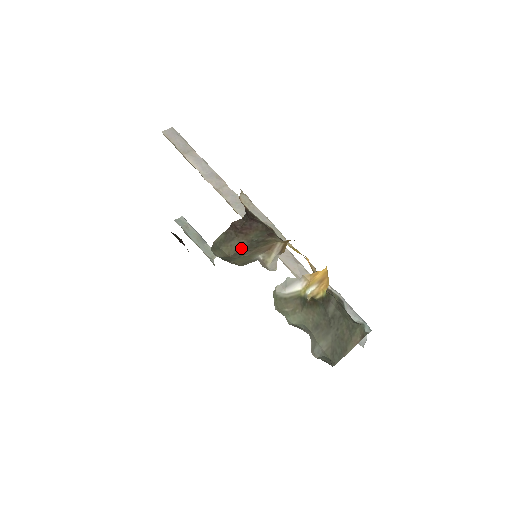
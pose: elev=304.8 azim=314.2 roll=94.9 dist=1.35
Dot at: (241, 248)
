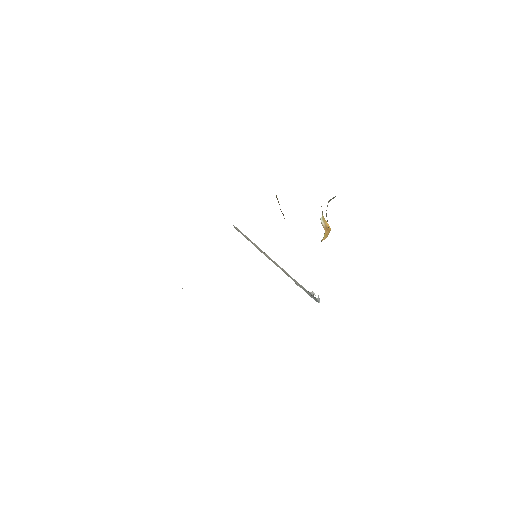
Dot at: occluded
